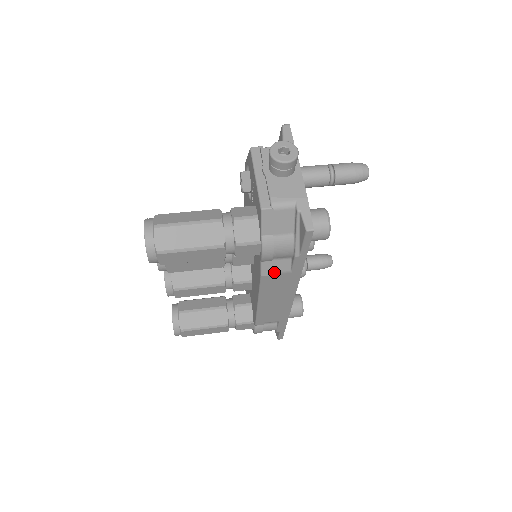
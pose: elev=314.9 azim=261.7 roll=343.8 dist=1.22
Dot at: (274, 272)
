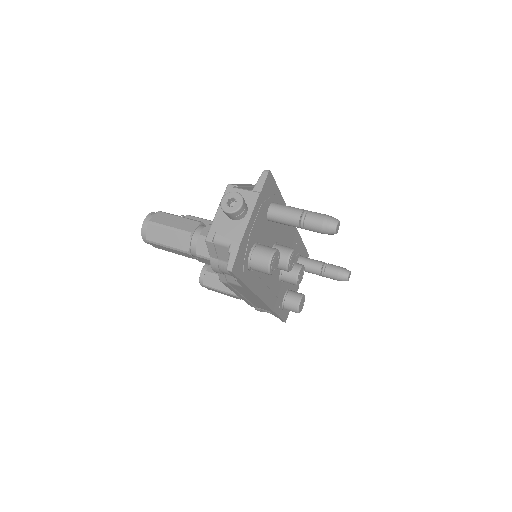
Dot at: (230, 282)
